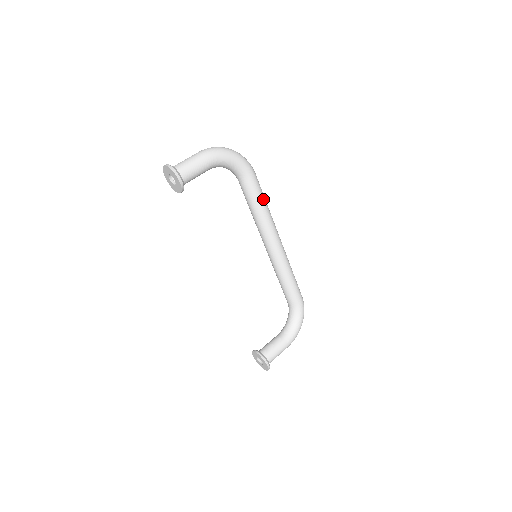
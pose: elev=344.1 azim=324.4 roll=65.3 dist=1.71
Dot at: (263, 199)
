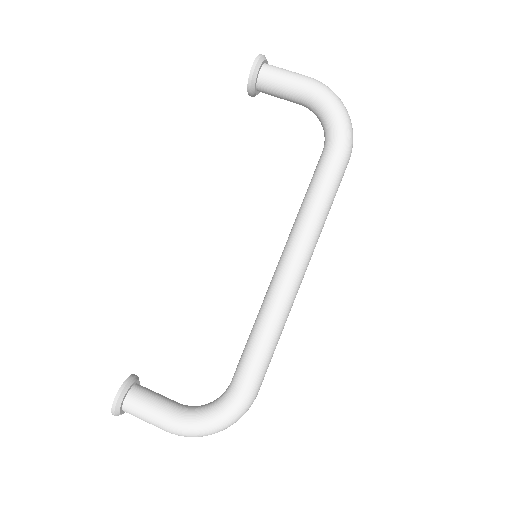
Dot at: (327, 191)
